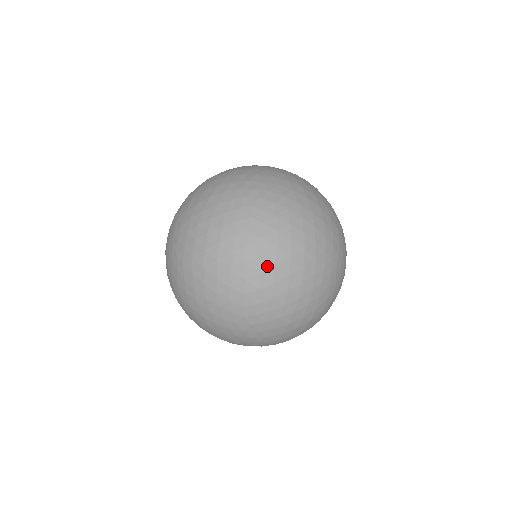
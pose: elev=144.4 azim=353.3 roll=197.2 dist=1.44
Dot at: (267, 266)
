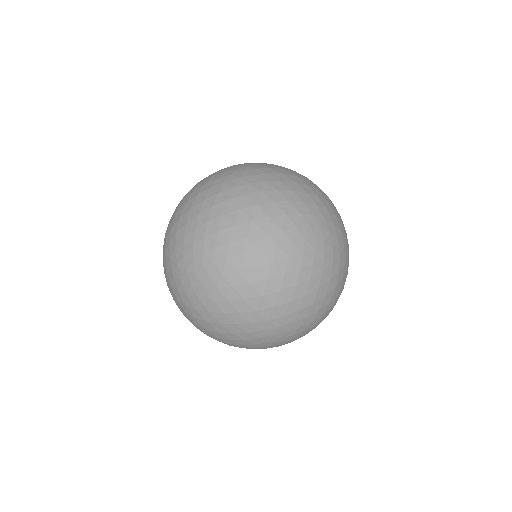
Dot at: (339, 218)
